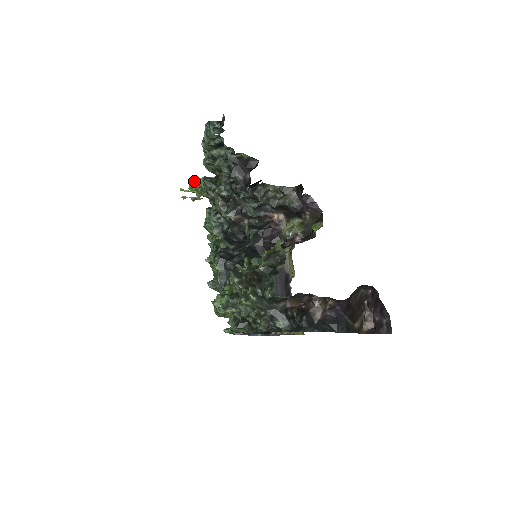
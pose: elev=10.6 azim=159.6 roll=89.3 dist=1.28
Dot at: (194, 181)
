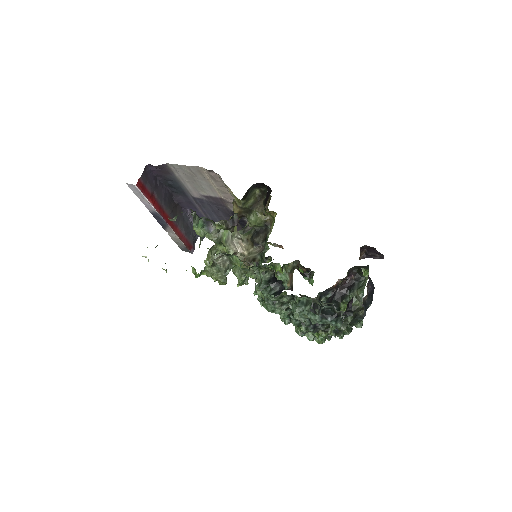
Dot at: (200, 272)
